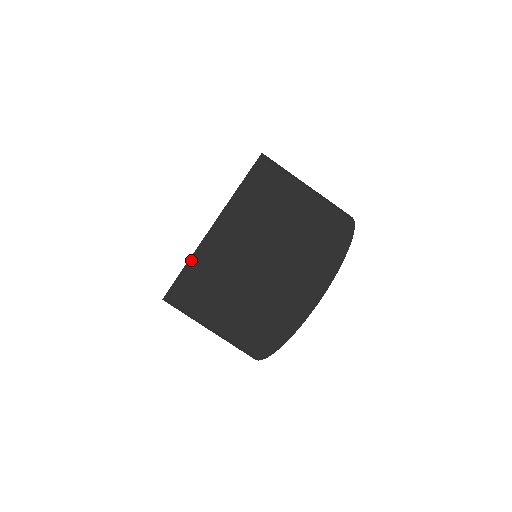
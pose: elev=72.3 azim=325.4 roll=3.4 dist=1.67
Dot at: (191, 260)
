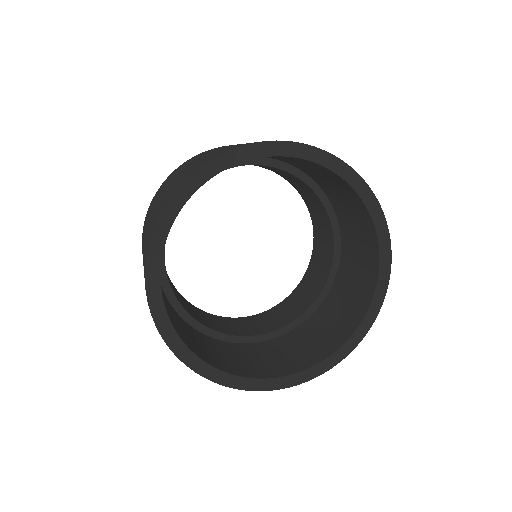
Dot at: occluded
